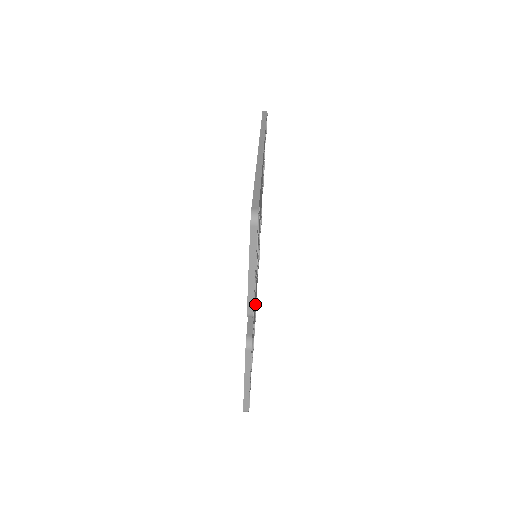
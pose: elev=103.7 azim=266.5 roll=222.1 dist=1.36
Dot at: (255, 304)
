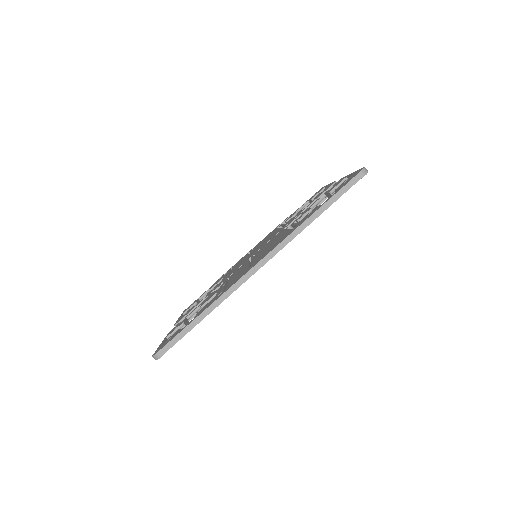
Dot at: occluded
